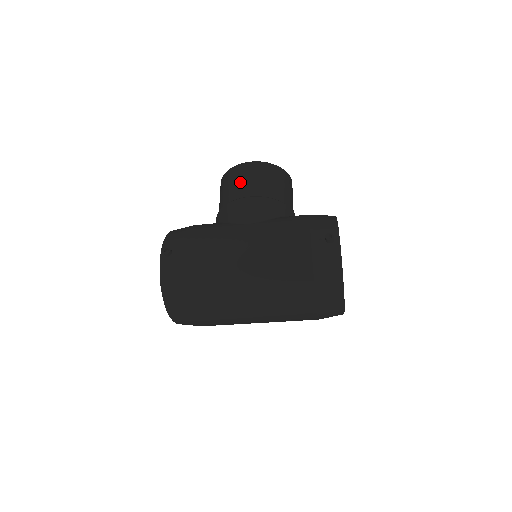
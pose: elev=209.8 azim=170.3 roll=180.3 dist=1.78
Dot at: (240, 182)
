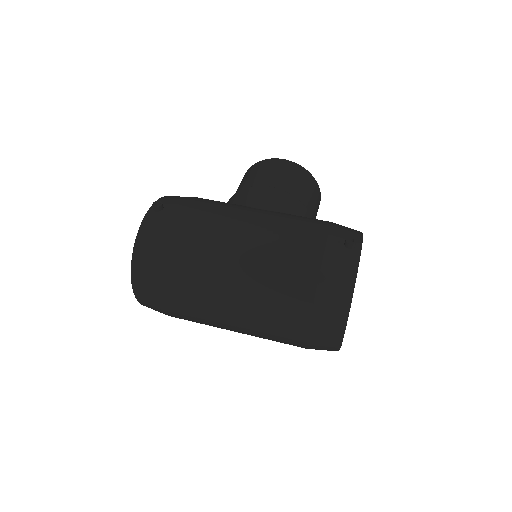
Dot at: (265, 173)
